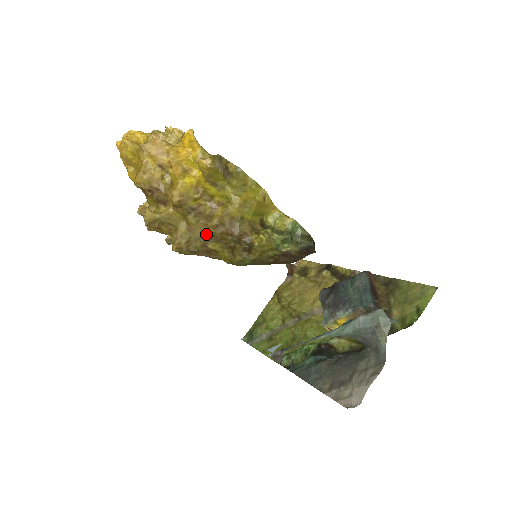
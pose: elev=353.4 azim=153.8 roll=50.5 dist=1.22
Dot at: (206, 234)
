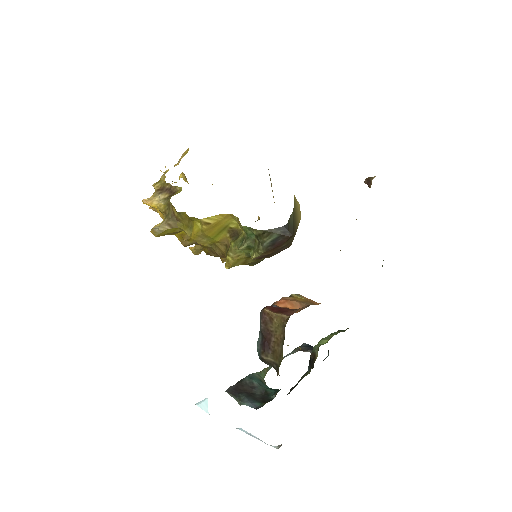
Dot at: occluded
